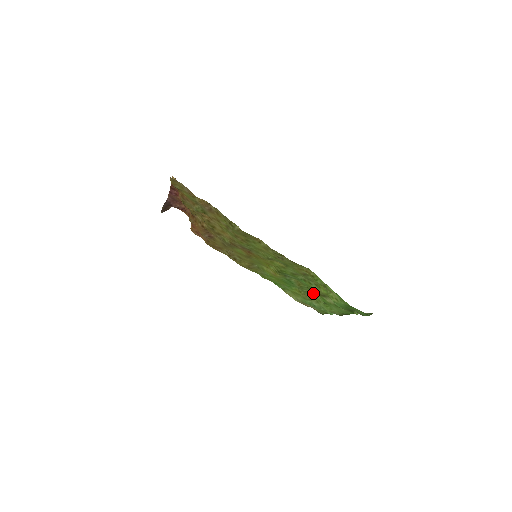
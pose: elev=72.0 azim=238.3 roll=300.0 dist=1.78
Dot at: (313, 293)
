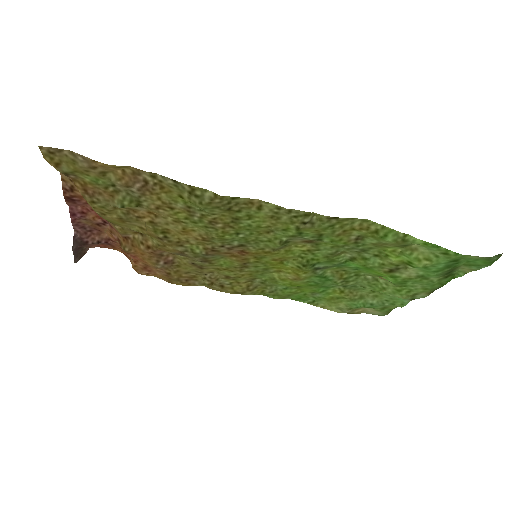
Dot at: (368, 280)
